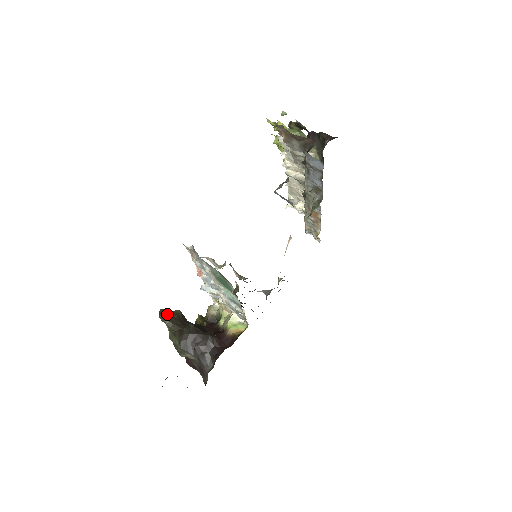
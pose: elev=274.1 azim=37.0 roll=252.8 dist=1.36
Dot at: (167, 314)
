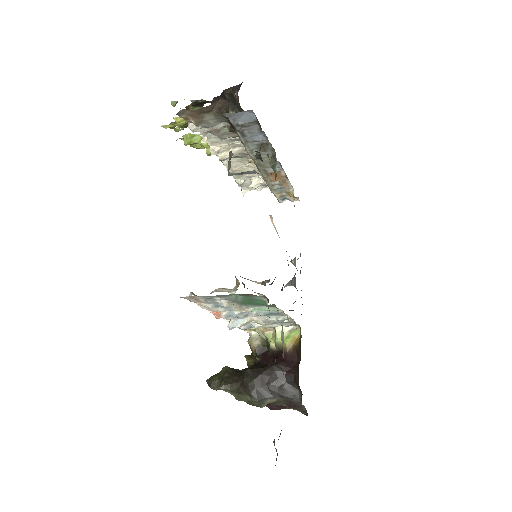
Dot at: (216, 380)
